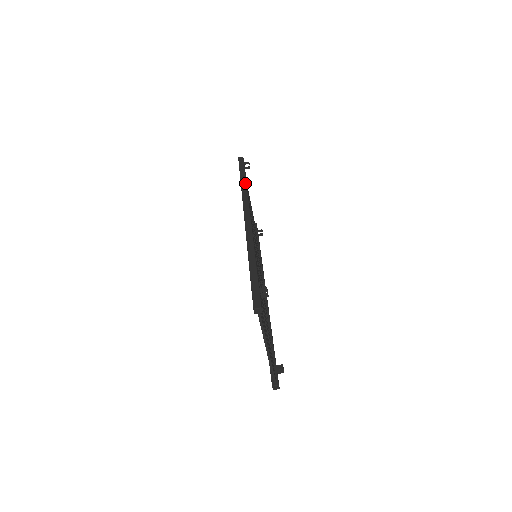
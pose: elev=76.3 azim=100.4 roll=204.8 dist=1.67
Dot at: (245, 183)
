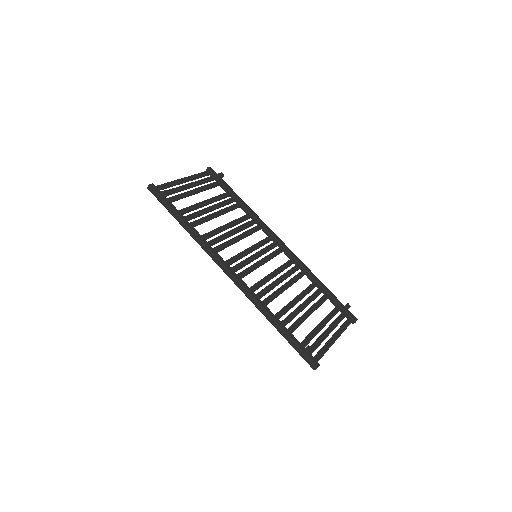
Dot at: (189, 229)
